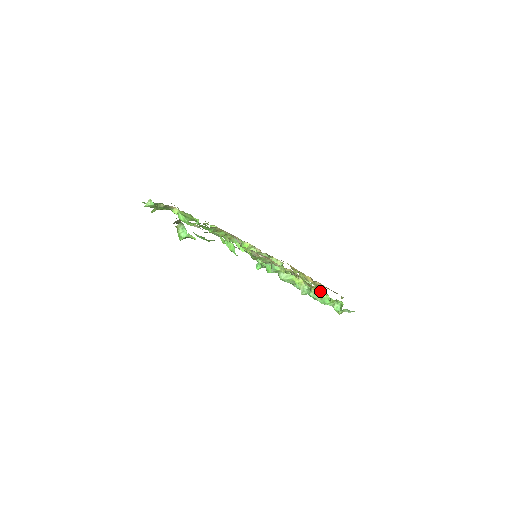
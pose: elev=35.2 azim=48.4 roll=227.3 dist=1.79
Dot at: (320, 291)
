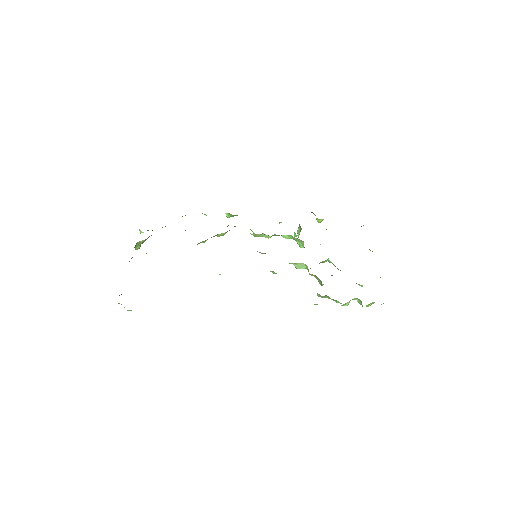
Dot at: (314, 304)
